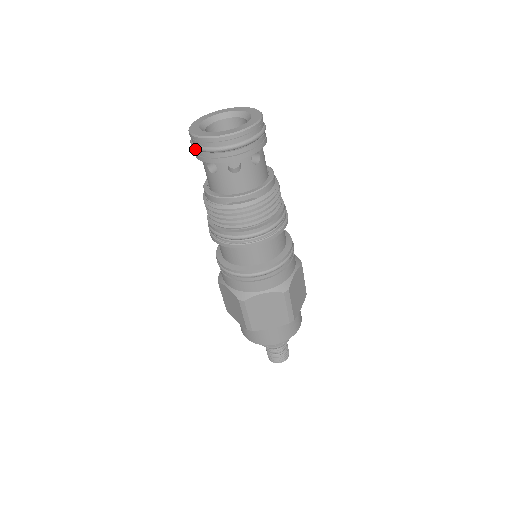
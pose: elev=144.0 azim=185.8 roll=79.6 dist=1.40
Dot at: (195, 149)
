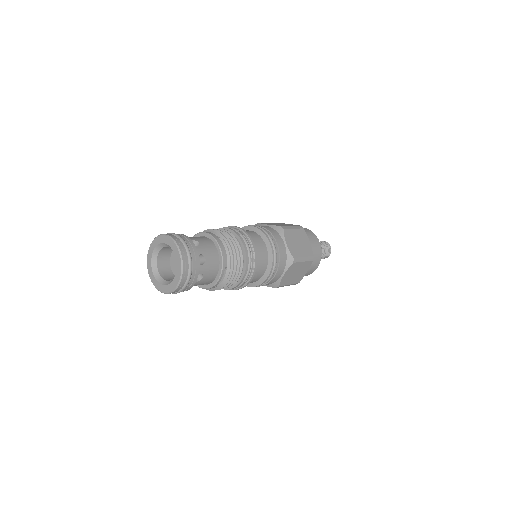
Dot at: occluded
